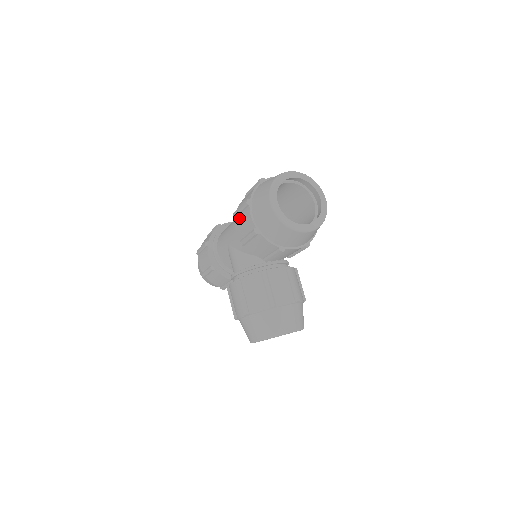
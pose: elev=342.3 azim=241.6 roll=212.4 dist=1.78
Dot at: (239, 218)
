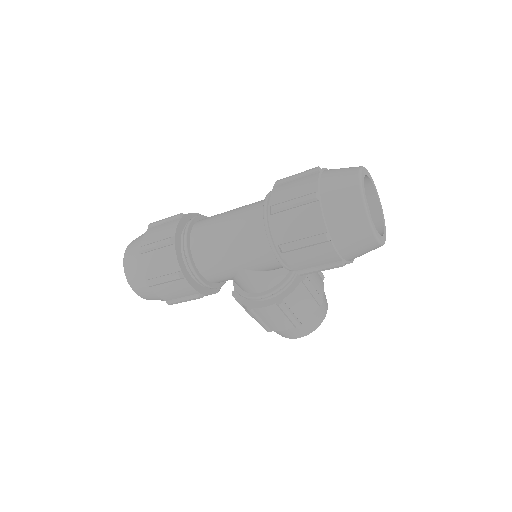
Dot at: (299, 253)
